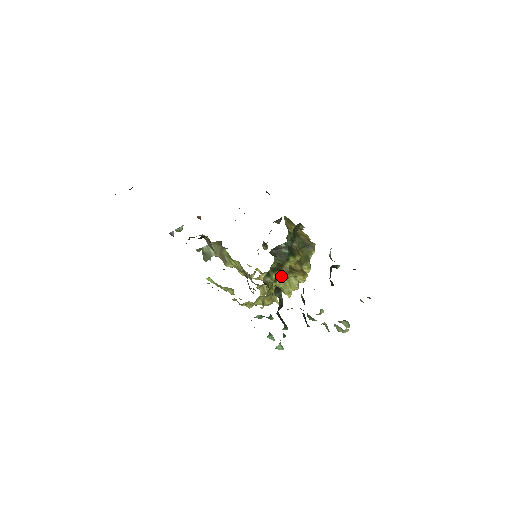
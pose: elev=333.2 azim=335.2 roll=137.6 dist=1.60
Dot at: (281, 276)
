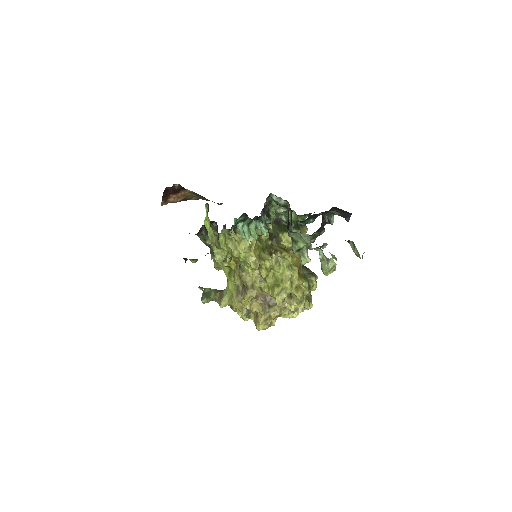
Dot at: (275, 250)
